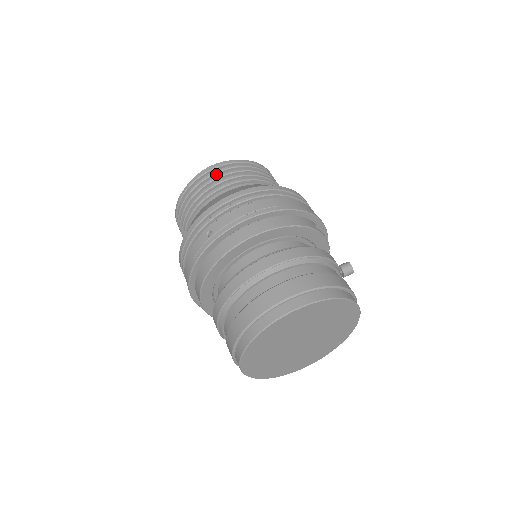
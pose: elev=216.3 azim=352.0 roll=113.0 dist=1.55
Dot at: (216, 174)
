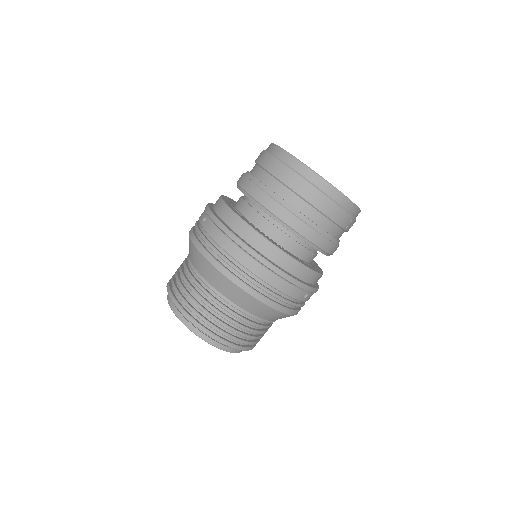
Dot at: occluded
